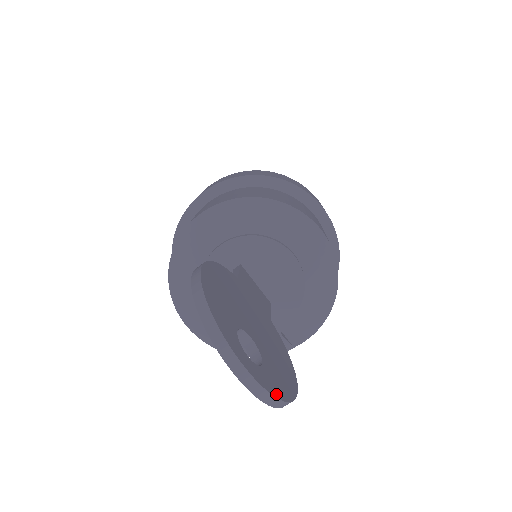
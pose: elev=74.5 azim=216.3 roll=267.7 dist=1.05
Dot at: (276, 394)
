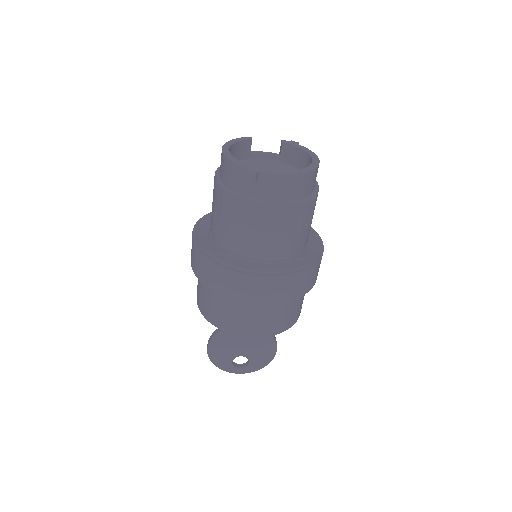
Dot at: (256, 370)
